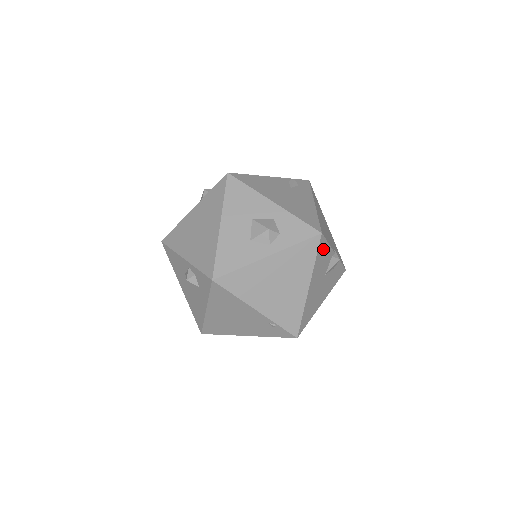
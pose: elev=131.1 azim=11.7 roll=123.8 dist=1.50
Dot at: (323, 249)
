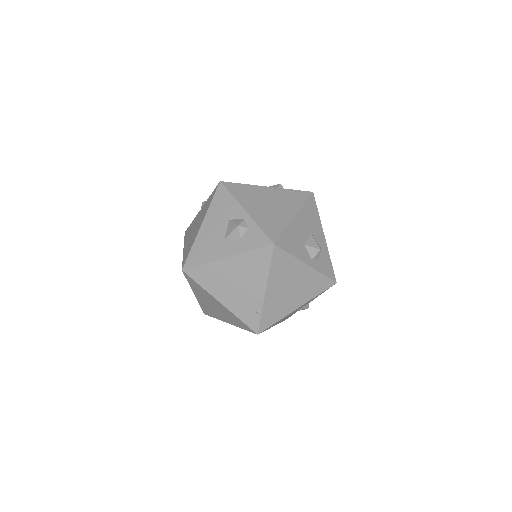
Dot at: occluded
